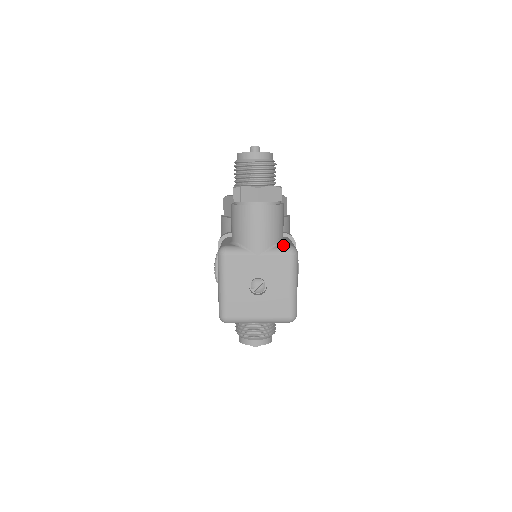
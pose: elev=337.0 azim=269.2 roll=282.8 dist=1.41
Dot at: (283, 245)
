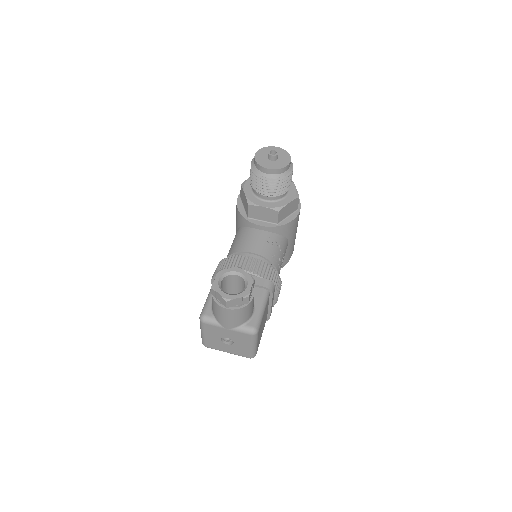
Dot at: (247, 326)
